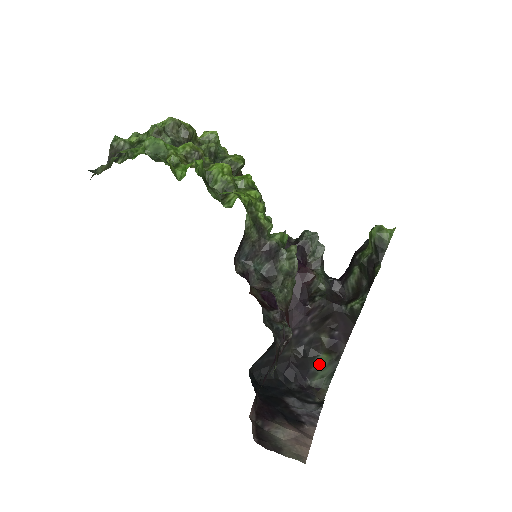
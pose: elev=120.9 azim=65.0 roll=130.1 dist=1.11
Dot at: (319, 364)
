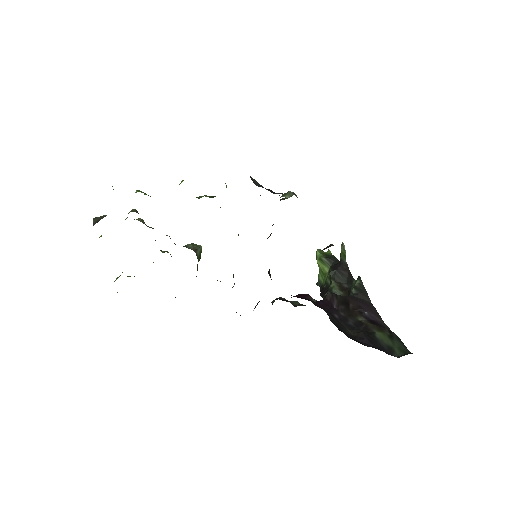
Dot at: (384, 341)
